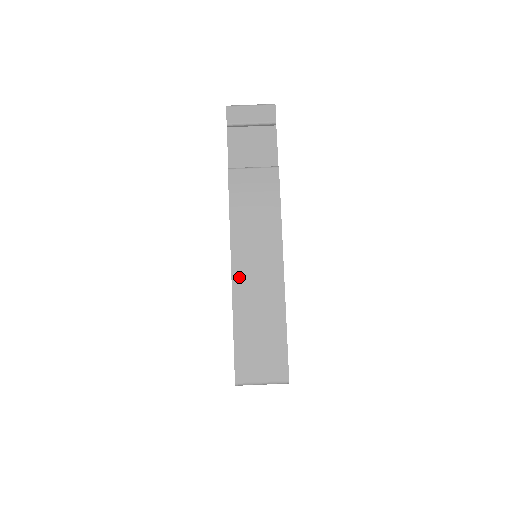
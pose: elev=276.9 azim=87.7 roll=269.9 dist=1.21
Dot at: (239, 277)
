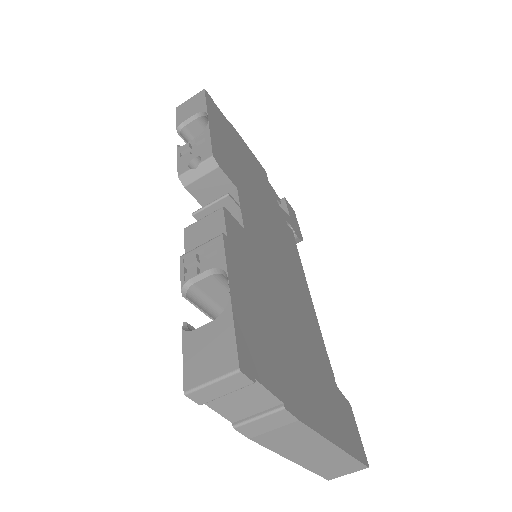
Dot at: (297, 459)
